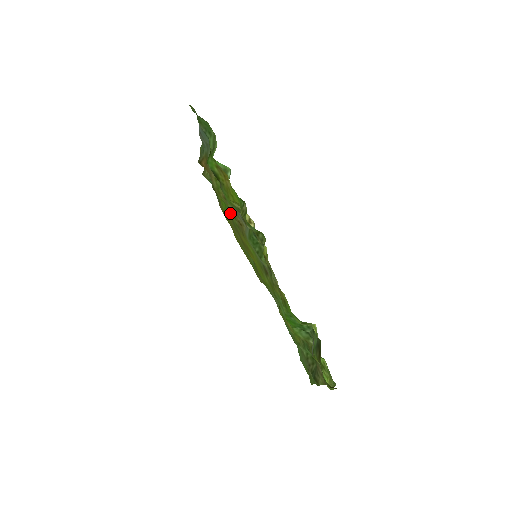
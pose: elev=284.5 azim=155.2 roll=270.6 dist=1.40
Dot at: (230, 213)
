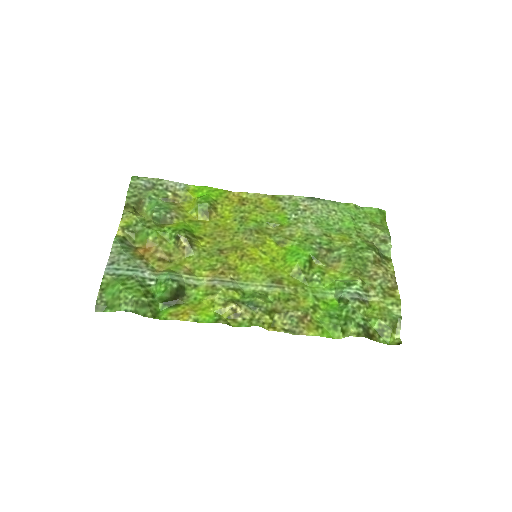
Dot at: (204, 259)
